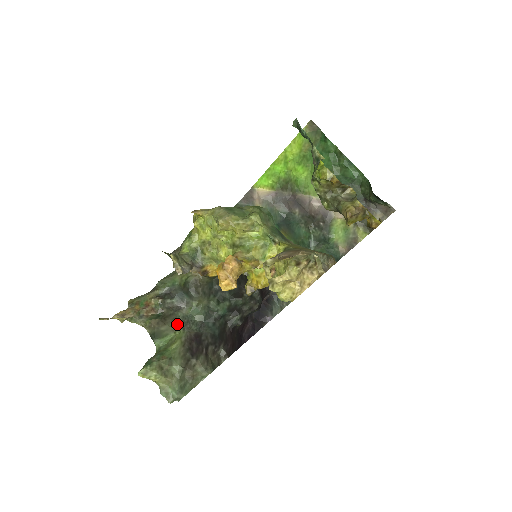
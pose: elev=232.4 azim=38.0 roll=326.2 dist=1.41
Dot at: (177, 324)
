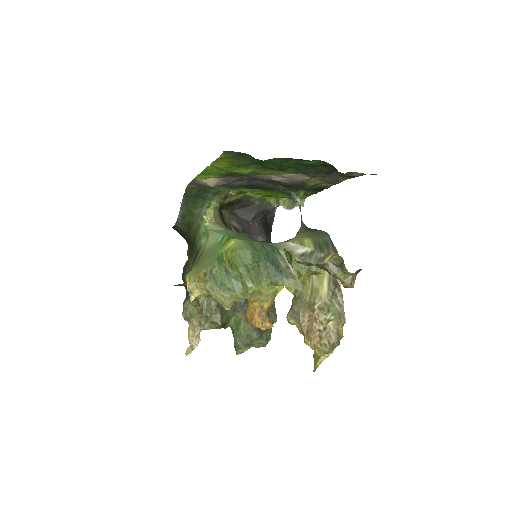
Dot at: (231, 312)
